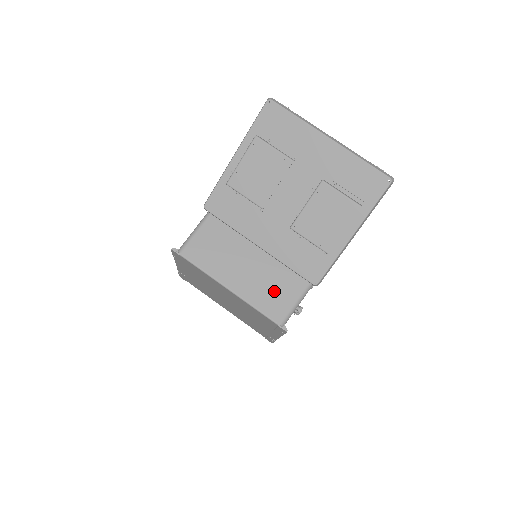
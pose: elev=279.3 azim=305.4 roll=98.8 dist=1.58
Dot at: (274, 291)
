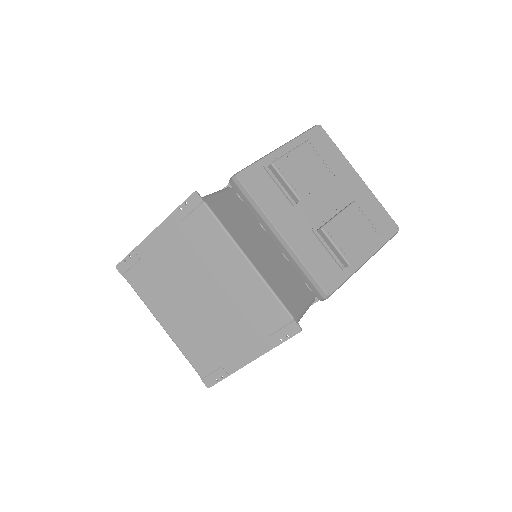
Dot at: (288, 286)
